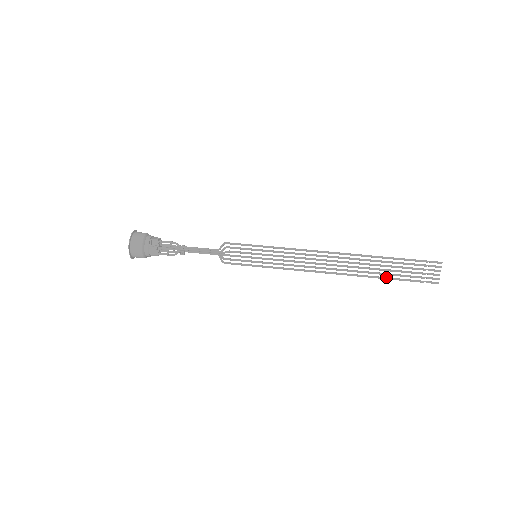
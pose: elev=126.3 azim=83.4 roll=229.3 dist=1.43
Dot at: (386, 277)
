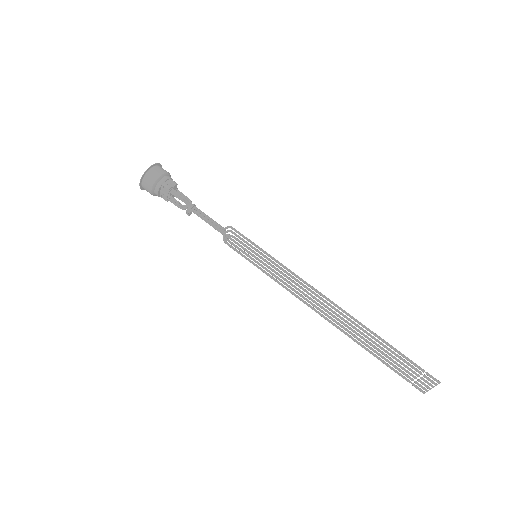
Dot at: (374, 354)
